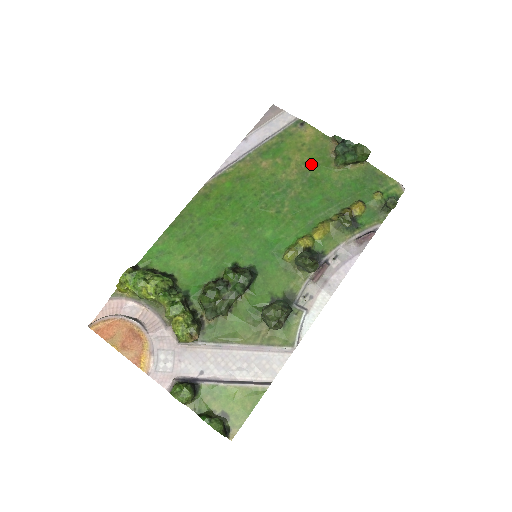
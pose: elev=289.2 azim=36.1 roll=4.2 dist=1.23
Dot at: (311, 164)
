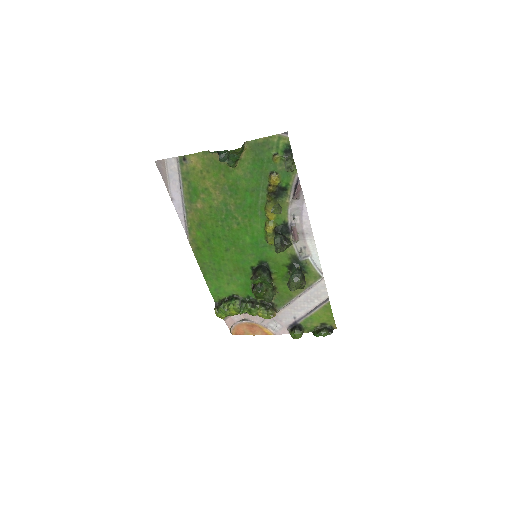
Dot at: (220, 180)
